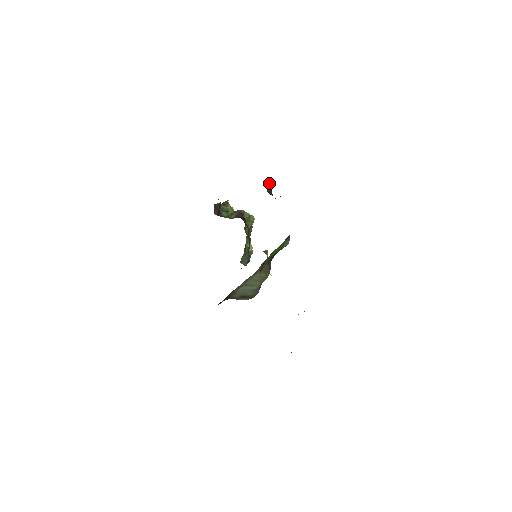
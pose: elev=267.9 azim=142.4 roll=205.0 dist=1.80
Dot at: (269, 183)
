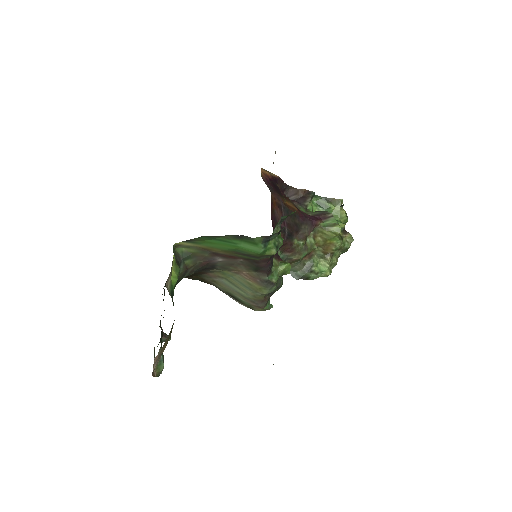
Dot at: occluded
